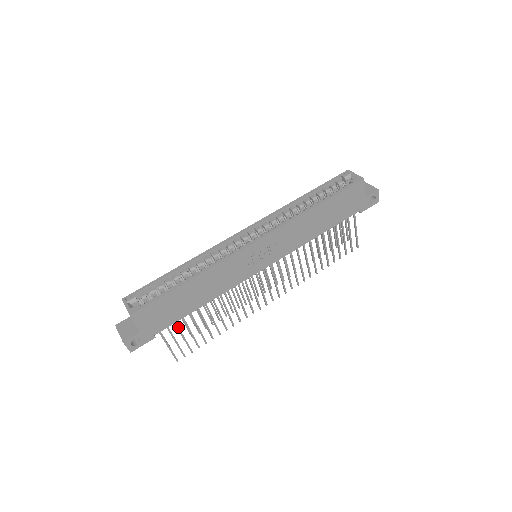
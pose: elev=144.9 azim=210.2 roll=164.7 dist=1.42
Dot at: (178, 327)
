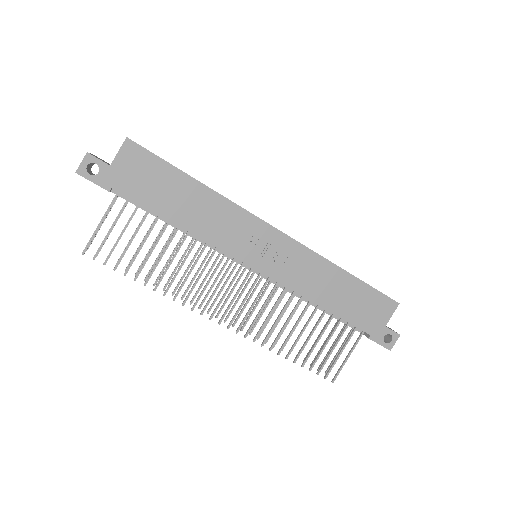
Dot at: occluded
